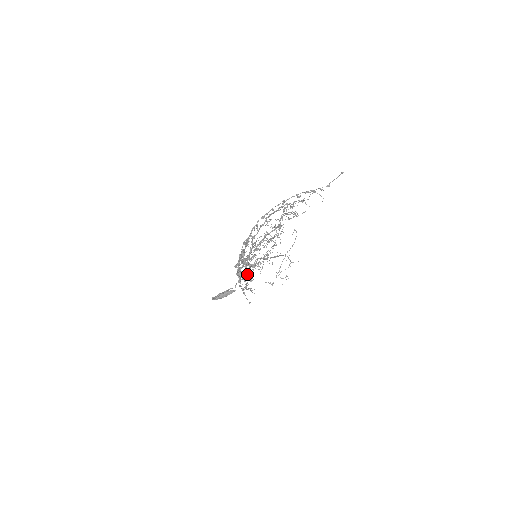
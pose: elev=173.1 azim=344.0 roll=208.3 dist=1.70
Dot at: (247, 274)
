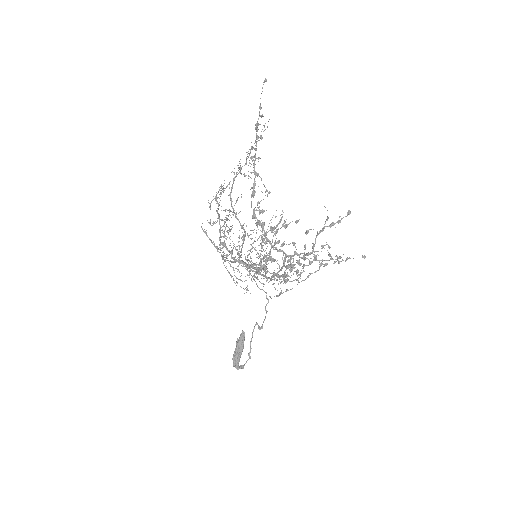
Dot at: occluded
